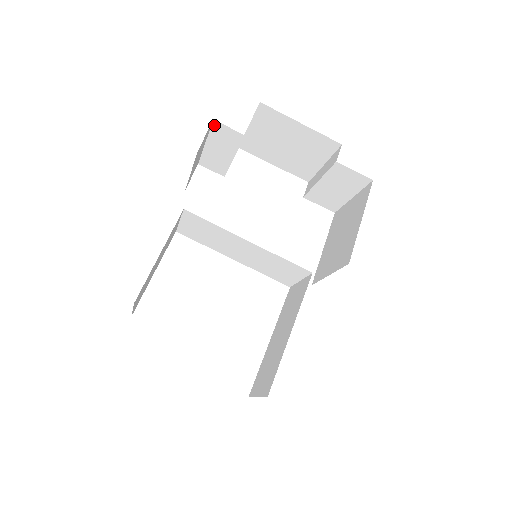
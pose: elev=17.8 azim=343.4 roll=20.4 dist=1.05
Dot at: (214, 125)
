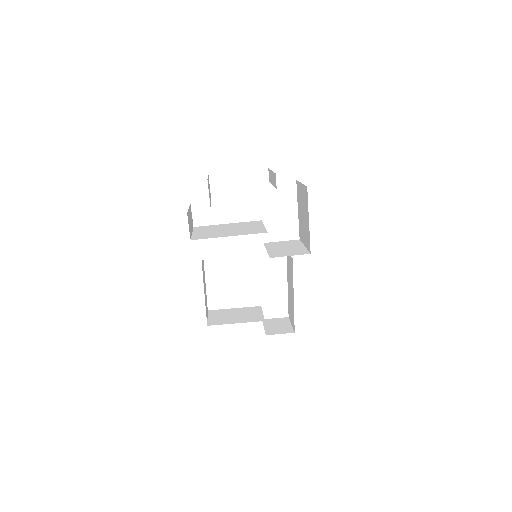
Dot at: occluded
